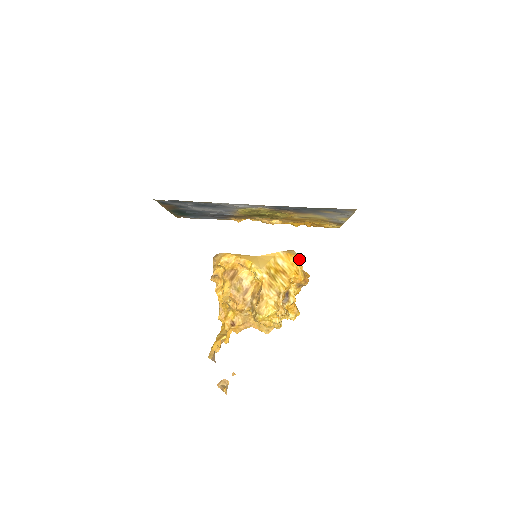
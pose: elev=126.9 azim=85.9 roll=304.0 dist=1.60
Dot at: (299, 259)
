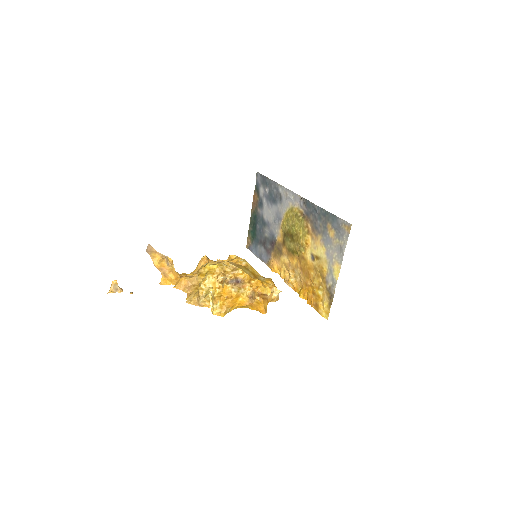
Dot at: (275, 294)
